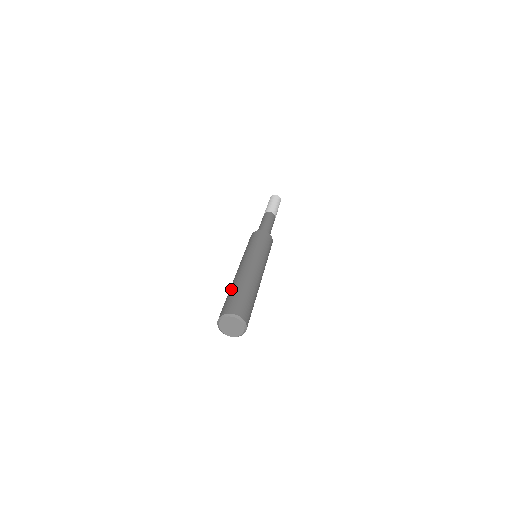
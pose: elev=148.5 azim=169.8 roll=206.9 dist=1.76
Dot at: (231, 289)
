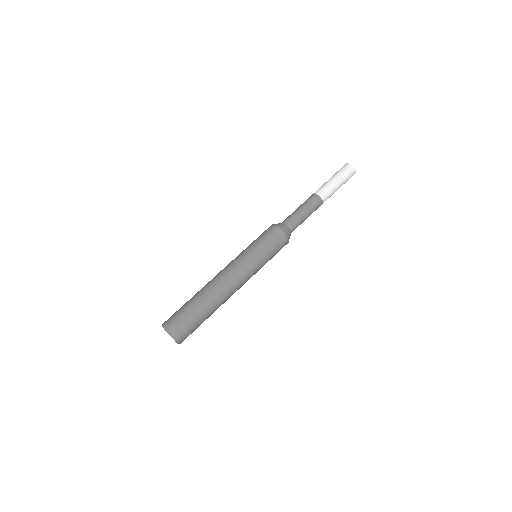
Dot at: (193, 297)
